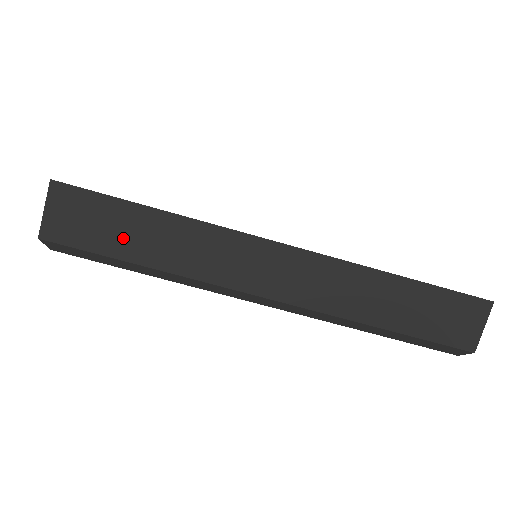
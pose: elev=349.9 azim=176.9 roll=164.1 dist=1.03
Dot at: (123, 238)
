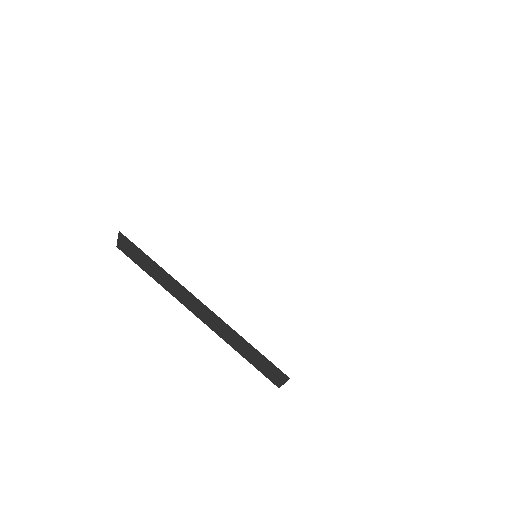
Dot at: (144, 264)
